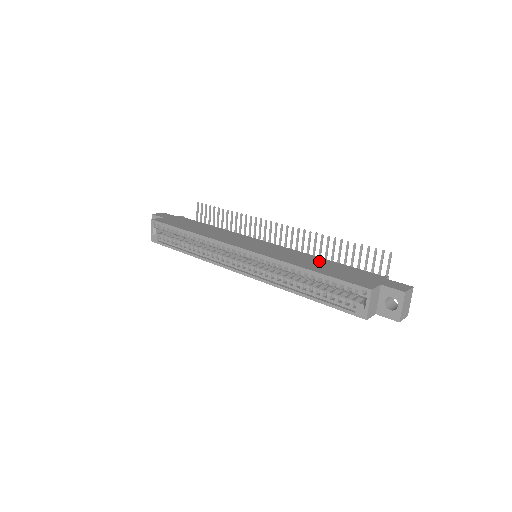
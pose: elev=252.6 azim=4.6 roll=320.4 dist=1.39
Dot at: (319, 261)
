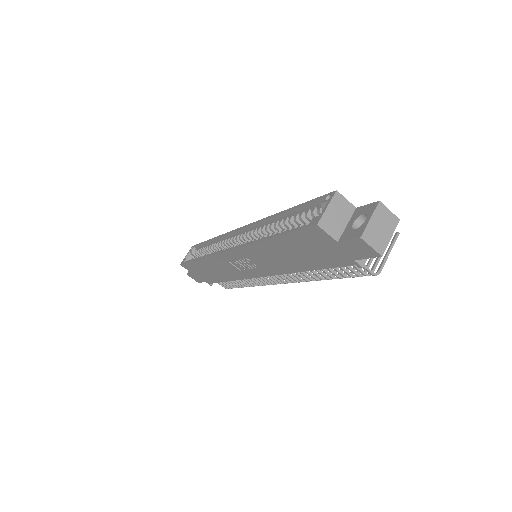
Dot at: occluded
